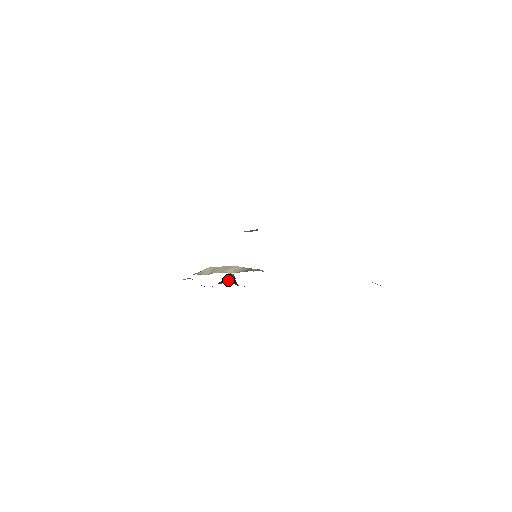
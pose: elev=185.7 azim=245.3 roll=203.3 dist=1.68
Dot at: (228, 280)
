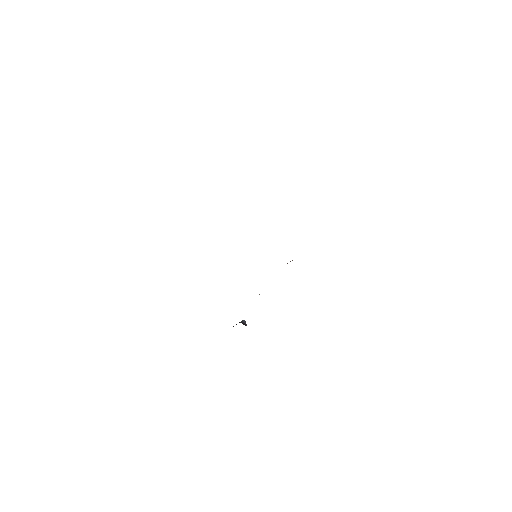
Dot at: occluded
